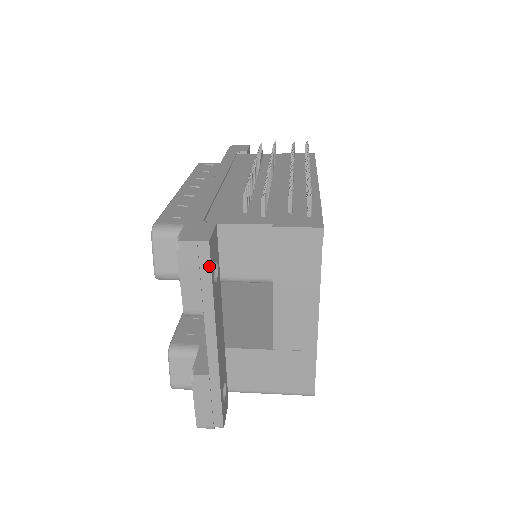
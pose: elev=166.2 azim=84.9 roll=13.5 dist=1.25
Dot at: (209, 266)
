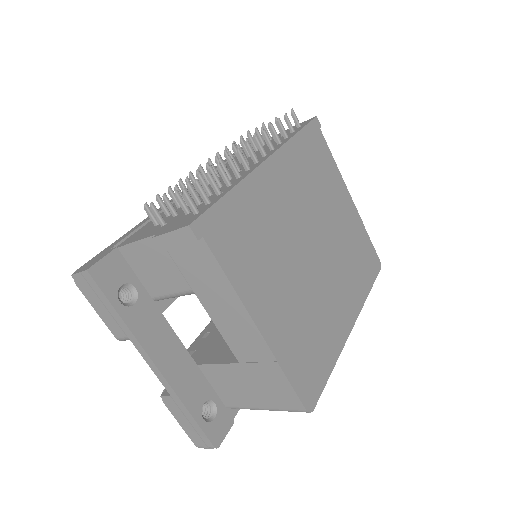
Dot at: (102, 293)
